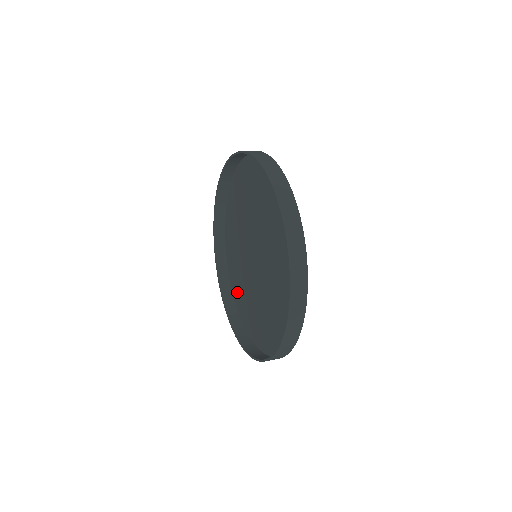
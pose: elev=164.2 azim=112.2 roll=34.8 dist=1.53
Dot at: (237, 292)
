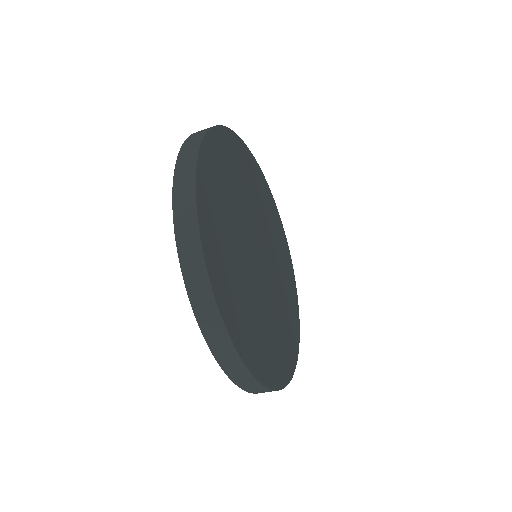
Dot at: occluded
